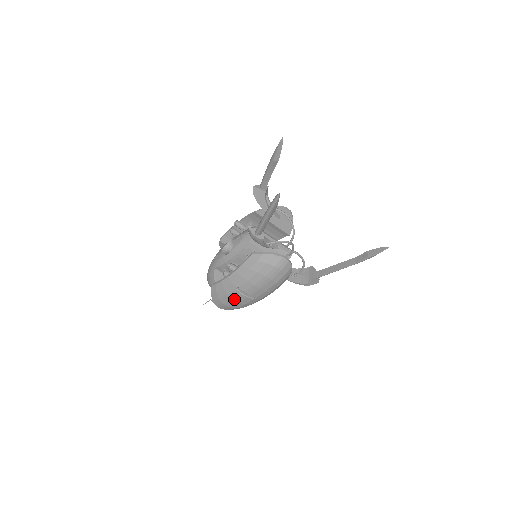
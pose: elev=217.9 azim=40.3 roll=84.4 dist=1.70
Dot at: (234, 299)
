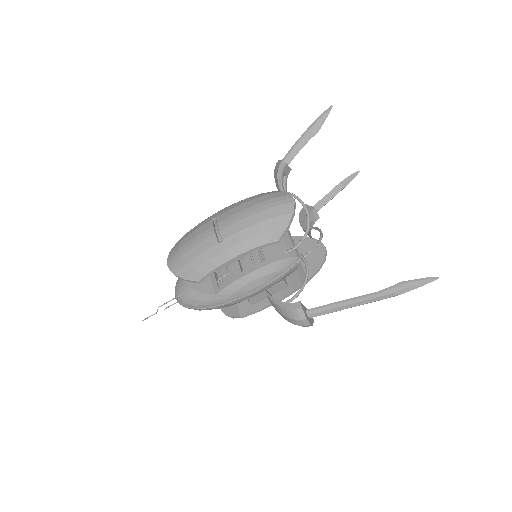
Dot at: (197, 236)
